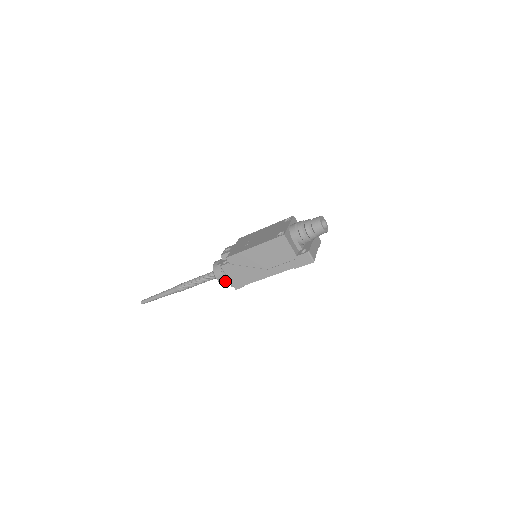
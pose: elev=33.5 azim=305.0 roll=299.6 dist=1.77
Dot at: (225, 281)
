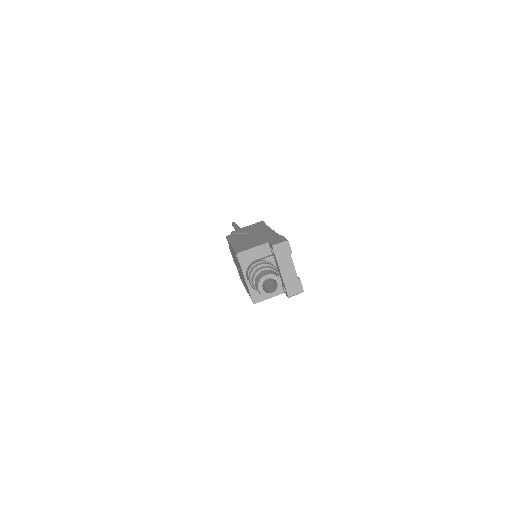
Dot at: occluded
